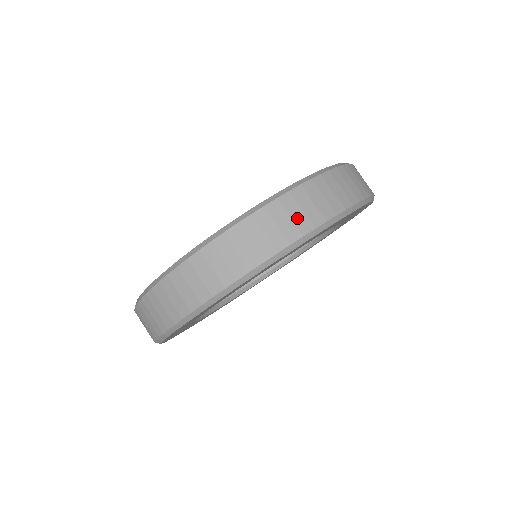
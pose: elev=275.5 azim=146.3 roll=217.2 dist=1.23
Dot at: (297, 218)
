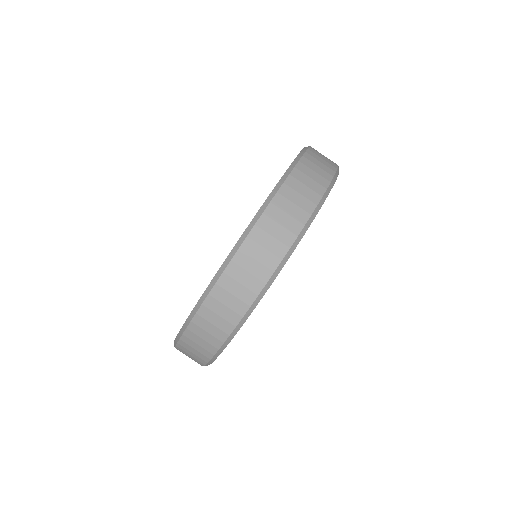
Dot at: (224, 314)
